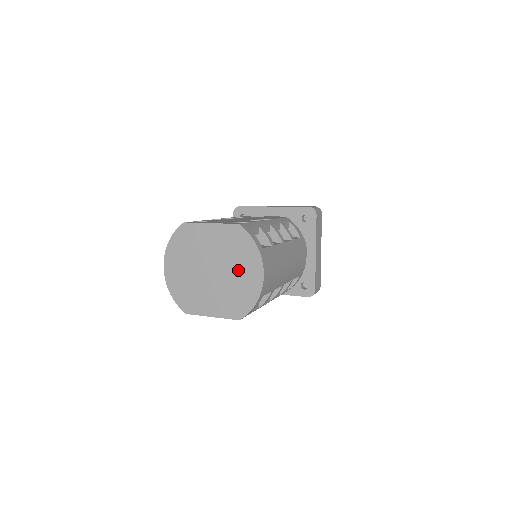
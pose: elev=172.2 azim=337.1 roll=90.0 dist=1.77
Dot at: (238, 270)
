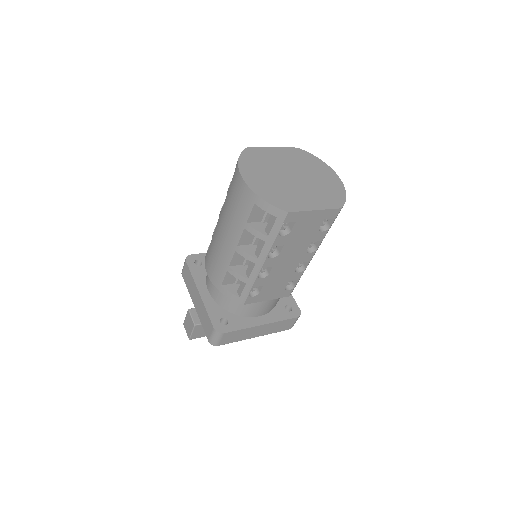
Dot at: (316, 174)
